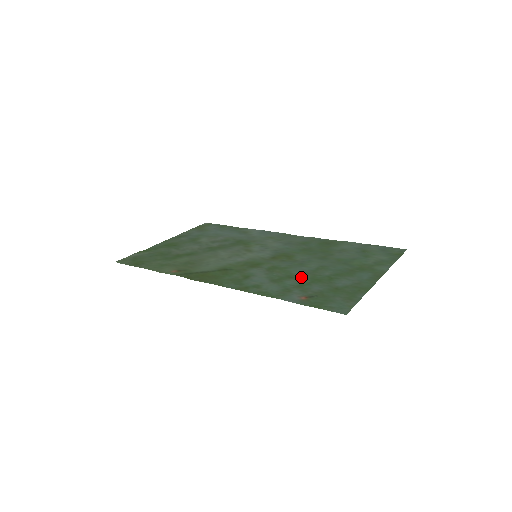
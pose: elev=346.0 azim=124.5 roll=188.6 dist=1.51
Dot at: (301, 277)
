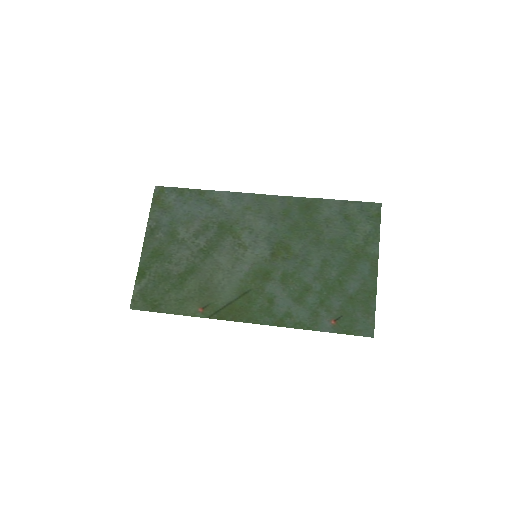
Dot at: (316, 288)
